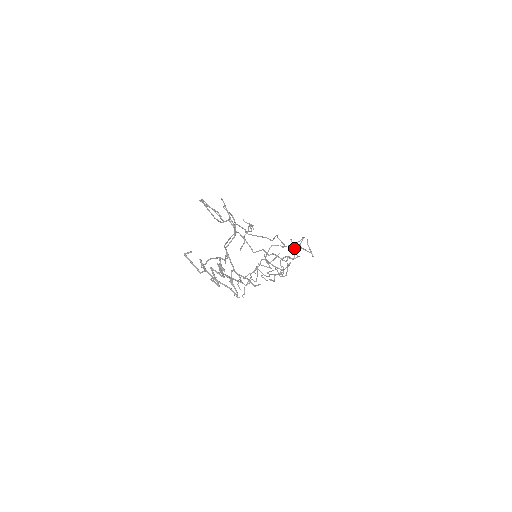
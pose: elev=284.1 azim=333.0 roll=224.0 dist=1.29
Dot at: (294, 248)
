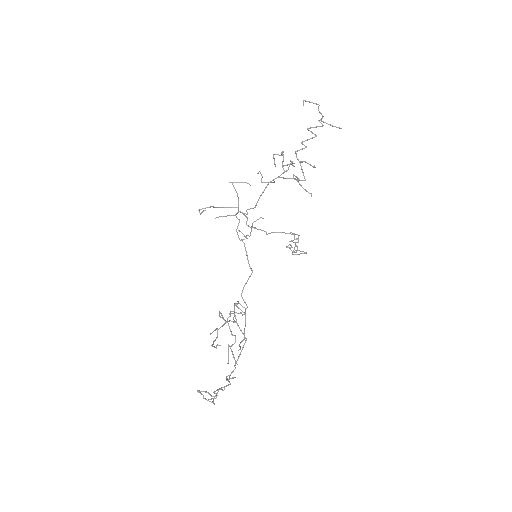
Dot at: (297, 234)
